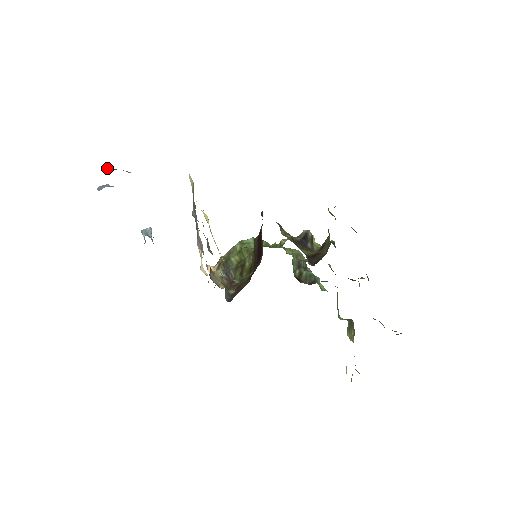
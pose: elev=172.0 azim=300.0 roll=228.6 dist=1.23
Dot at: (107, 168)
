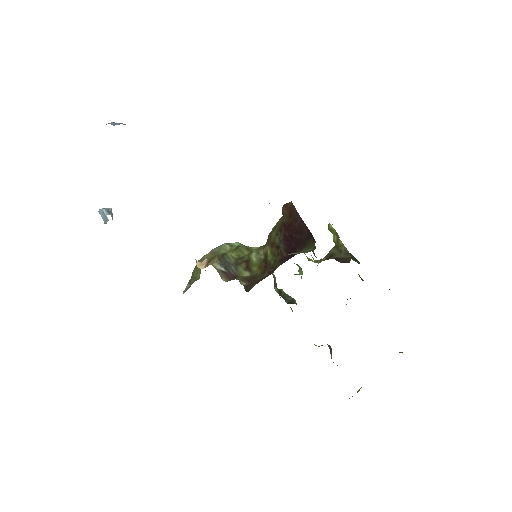
Dot at: occluded
